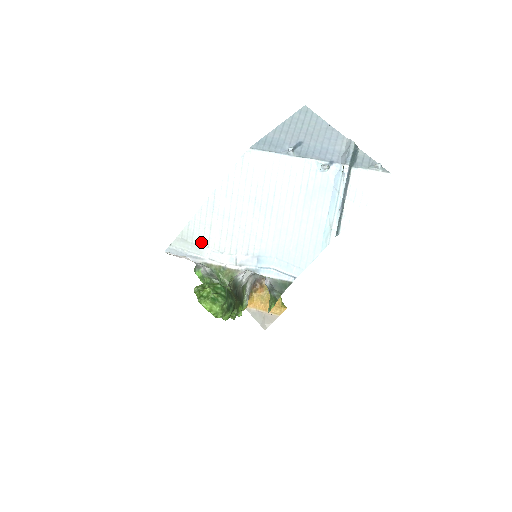
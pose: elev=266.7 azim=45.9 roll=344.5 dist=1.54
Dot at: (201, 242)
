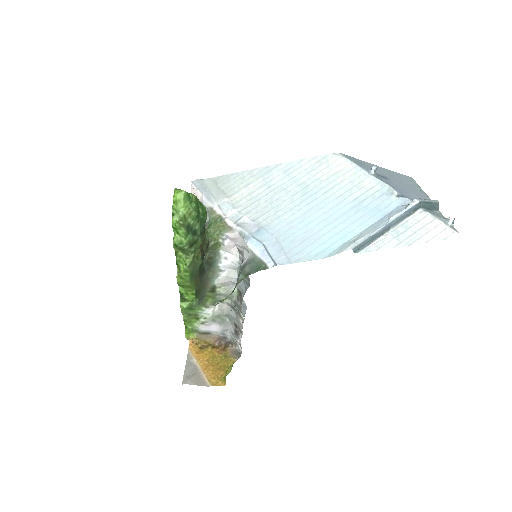
Dot at: (227, 191)
